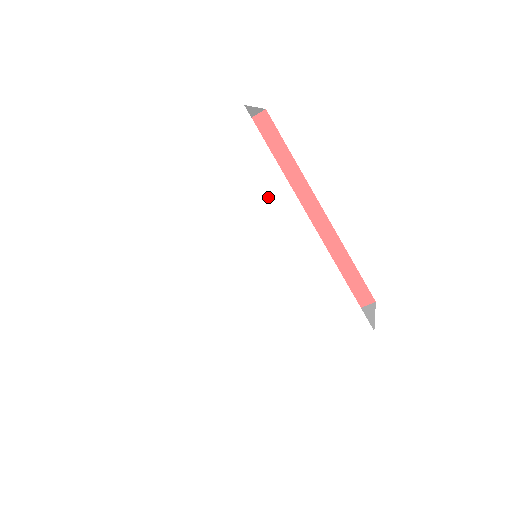
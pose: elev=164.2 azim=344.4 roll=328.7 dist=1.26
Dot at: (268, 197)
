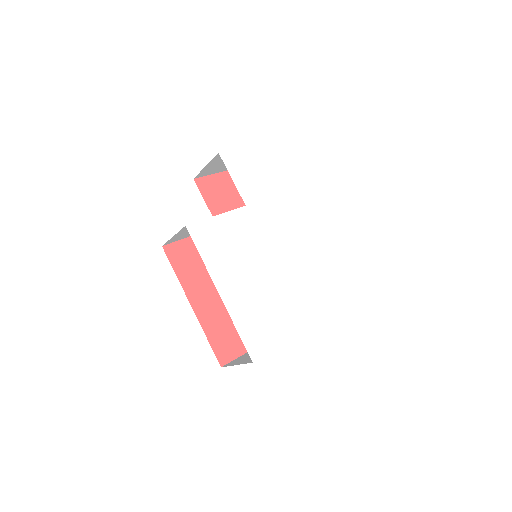
Dot at: (287, 200)
